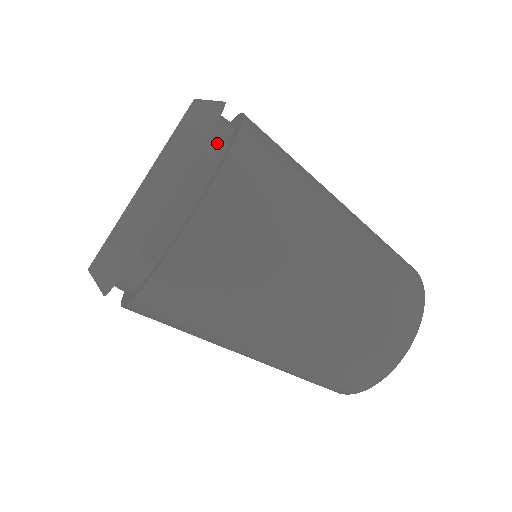
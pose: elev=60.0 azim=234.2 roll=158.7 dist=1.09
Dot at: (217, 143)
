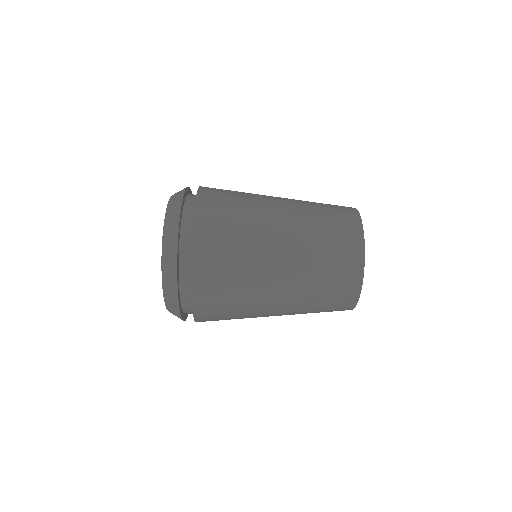
Dot at: (193, 196)
